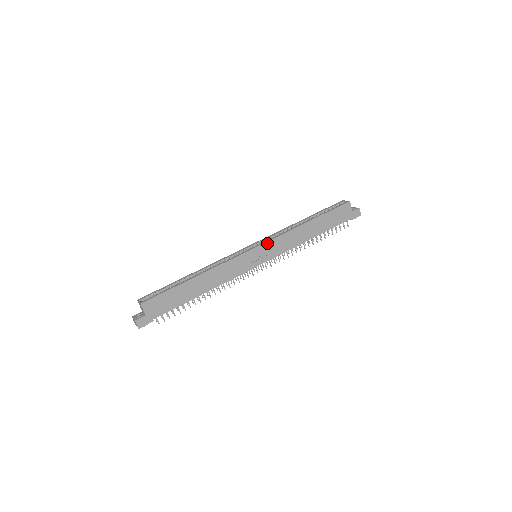
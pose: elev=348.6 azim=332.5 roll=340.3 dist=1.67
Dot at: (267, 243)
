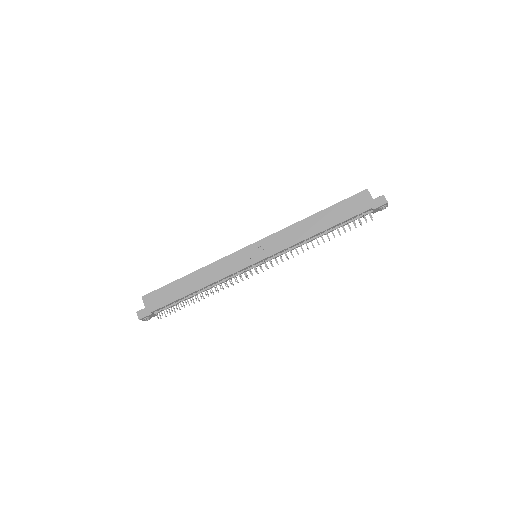
Dot at: (263, 240)
